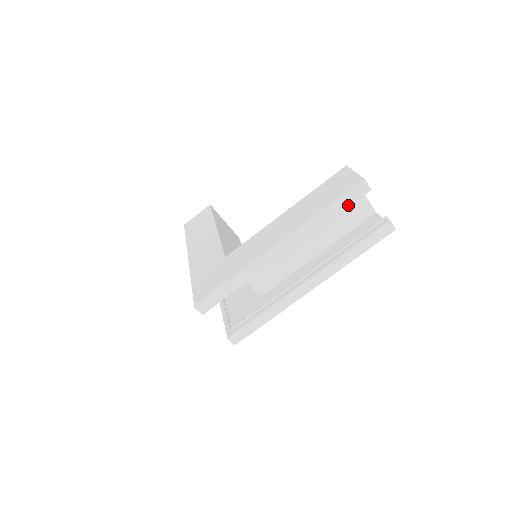
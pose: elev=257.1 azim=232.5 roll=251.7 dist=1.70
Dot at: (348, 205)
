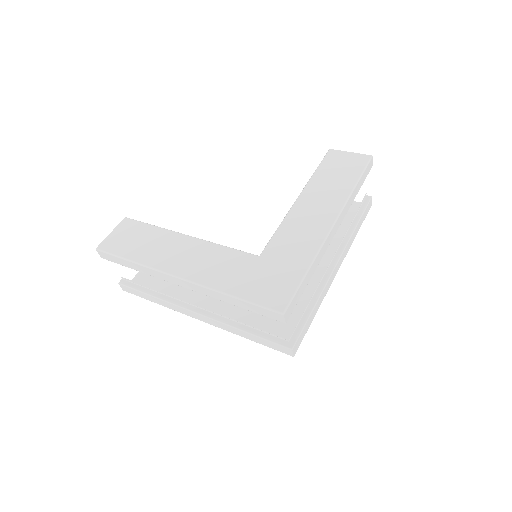
Dot at: (364, 180)
